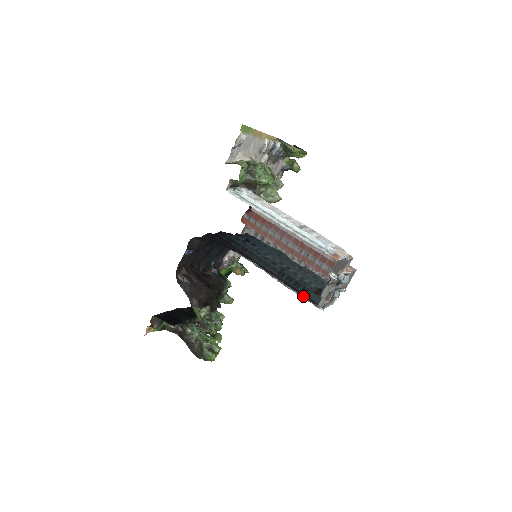
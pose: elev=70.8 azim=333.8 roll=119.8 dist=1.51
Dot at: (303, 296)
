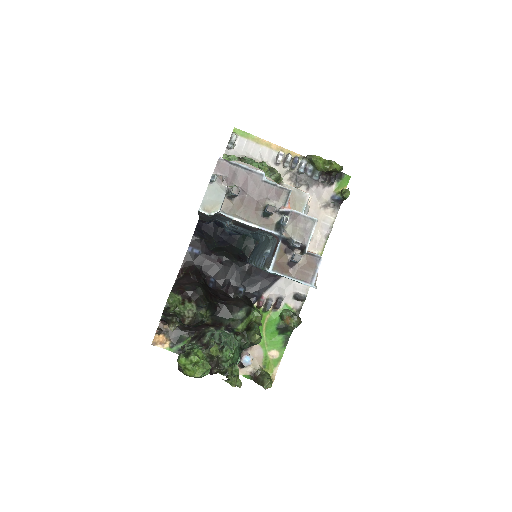
Dot at: occluded
